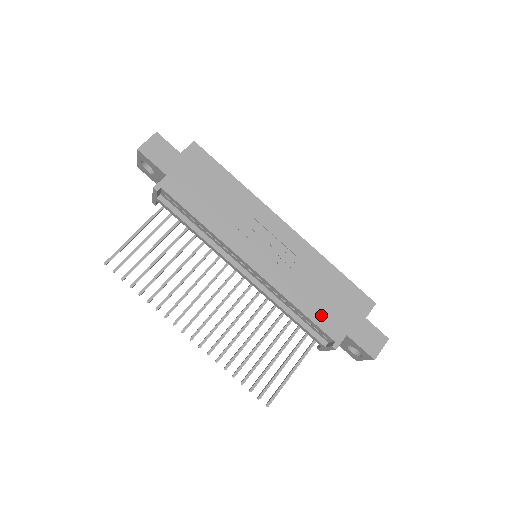
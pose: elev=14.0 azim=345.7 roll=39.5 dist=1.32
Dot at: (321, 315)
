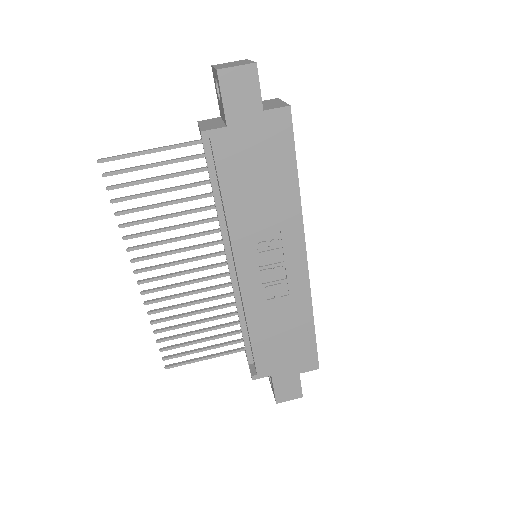
Dot at: (264, 350)
